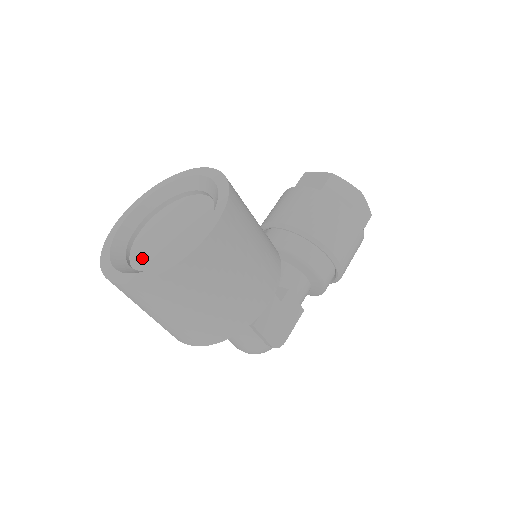
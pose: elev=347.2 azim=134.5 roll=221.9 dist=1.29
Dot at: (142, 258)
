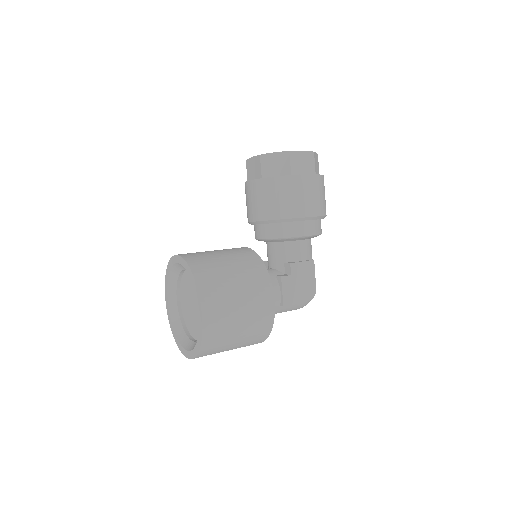
Dot at: (191, 328)
